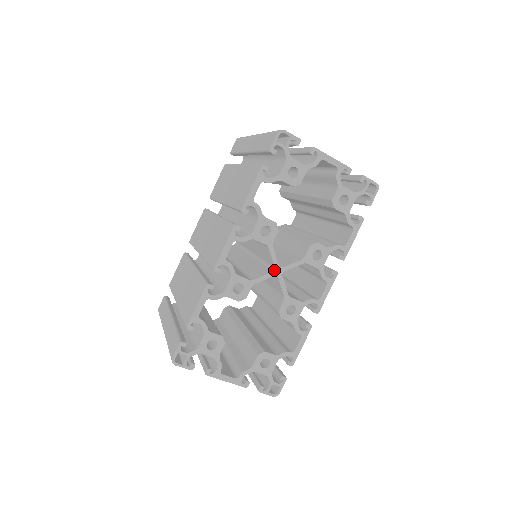
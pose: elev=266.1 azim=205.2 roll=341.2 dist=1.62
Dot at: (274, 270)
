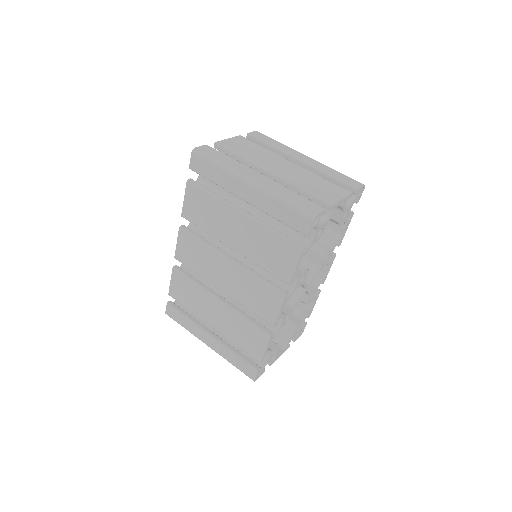
Dot at: (305, 290)
